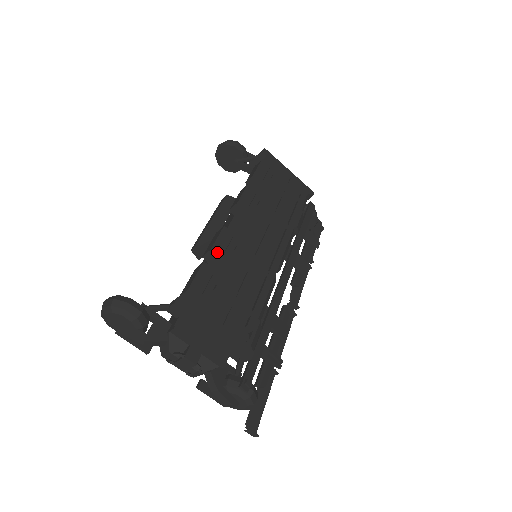
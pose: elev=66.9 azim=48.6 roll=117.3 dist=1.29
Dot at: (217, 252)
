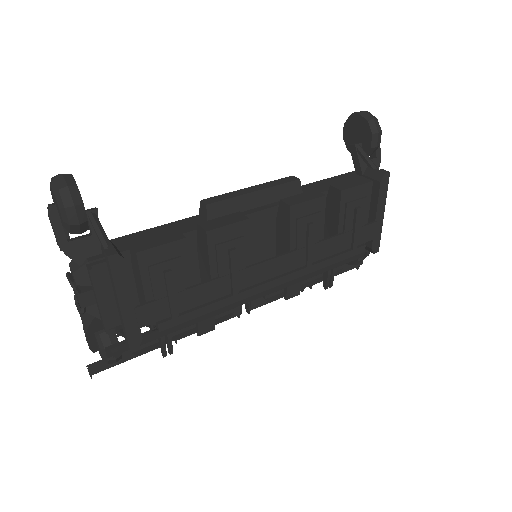
Dot at: (211, 238)
